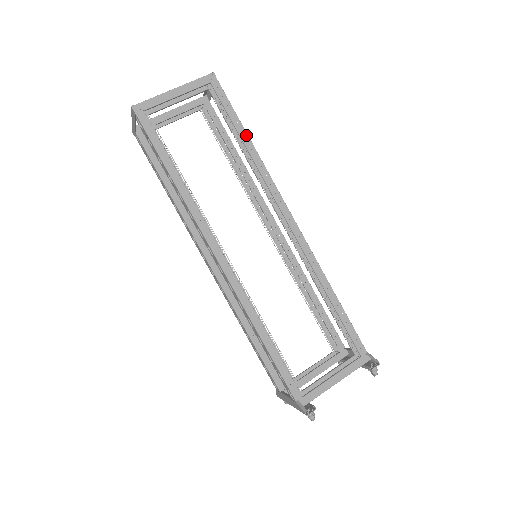
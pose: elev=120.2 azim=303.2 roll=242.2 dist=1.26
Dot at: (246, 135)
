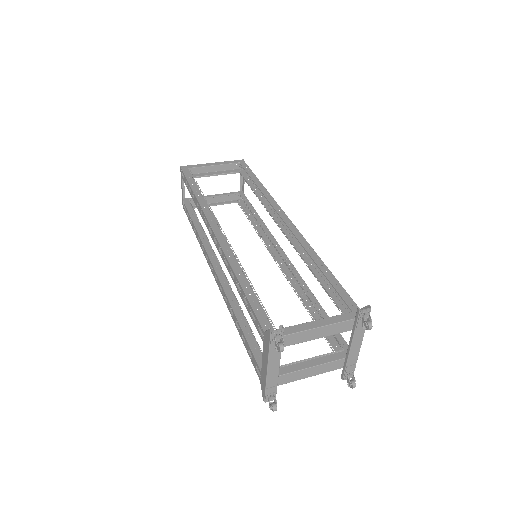
Dot at: (259, 182)
